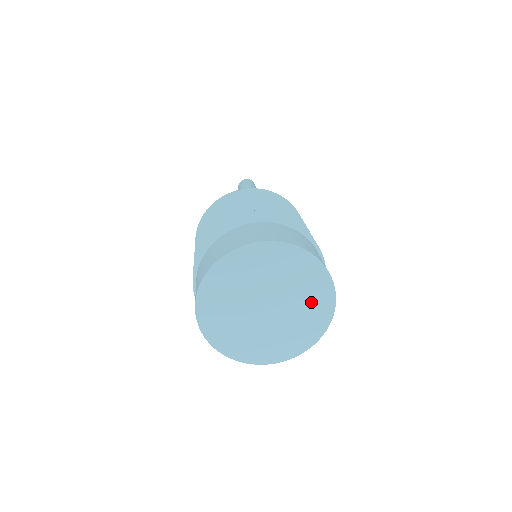
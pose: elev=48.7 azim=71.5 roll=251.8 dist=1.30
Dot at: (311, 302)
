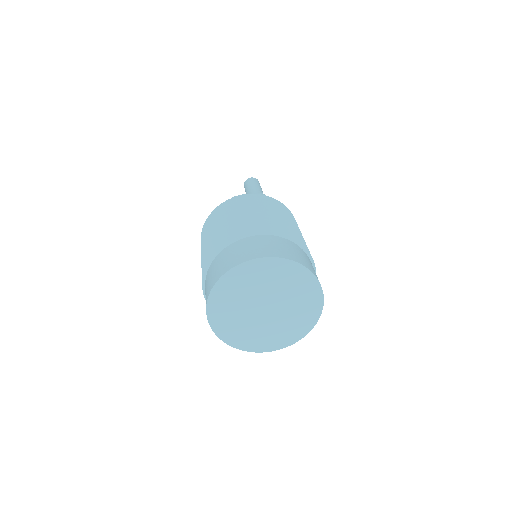
Dot at: (296, 322)
